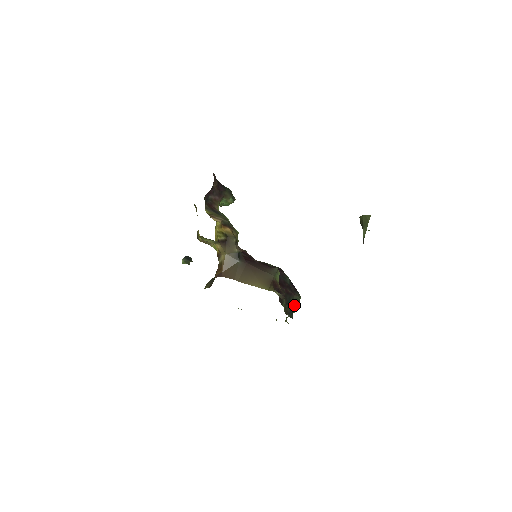
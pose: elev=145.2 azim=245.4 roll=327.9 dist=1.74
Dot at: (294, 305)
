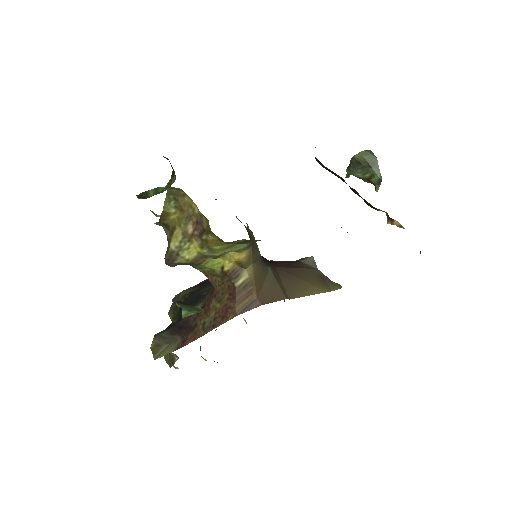
Dot at: occluded
